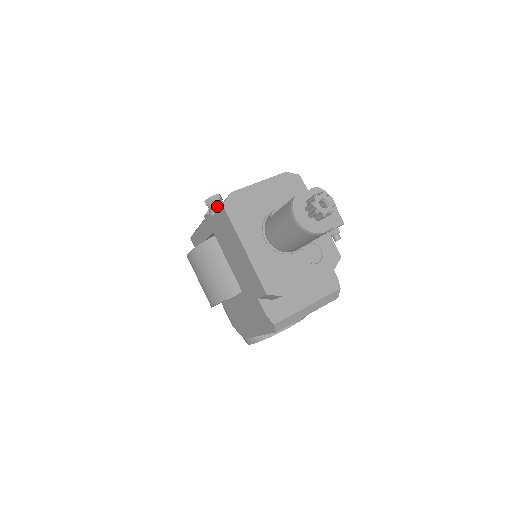
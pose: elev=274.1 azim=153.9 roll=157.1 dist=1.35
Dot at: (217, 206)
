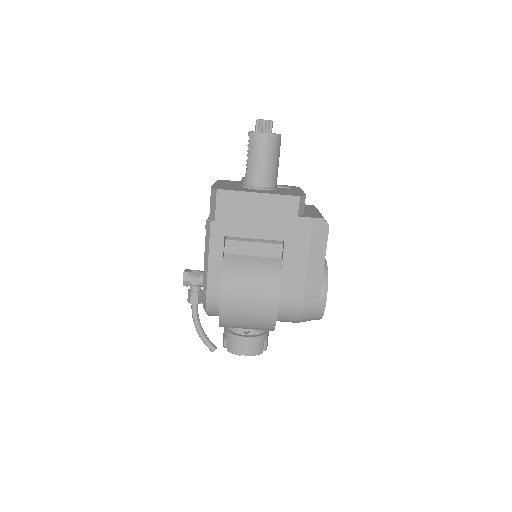
Dot at: (208, 219)
